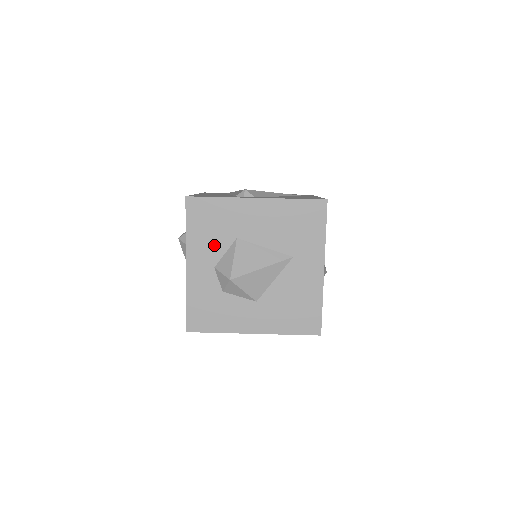
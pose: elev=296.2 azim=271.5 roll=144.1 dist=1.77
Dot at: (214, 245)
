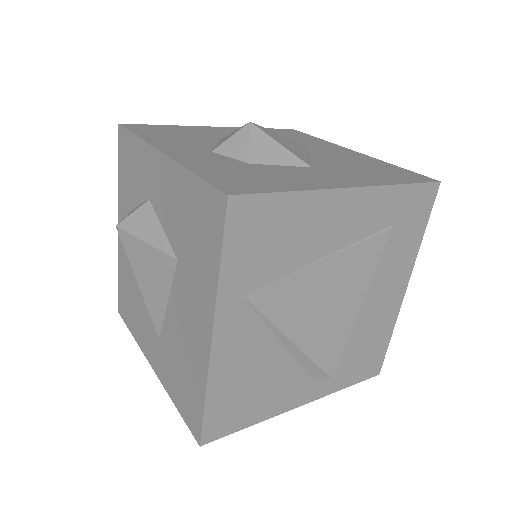
Dot at: (192, 142)
